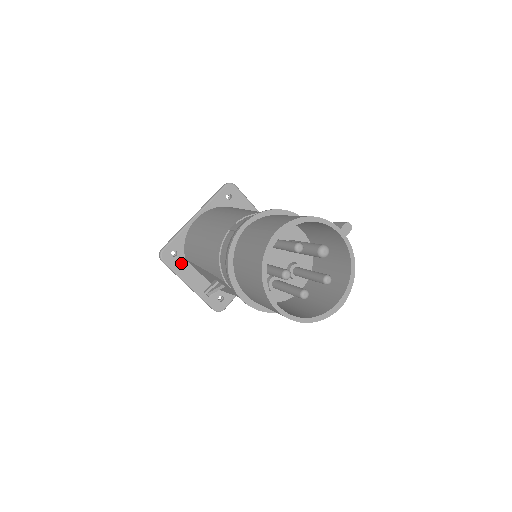
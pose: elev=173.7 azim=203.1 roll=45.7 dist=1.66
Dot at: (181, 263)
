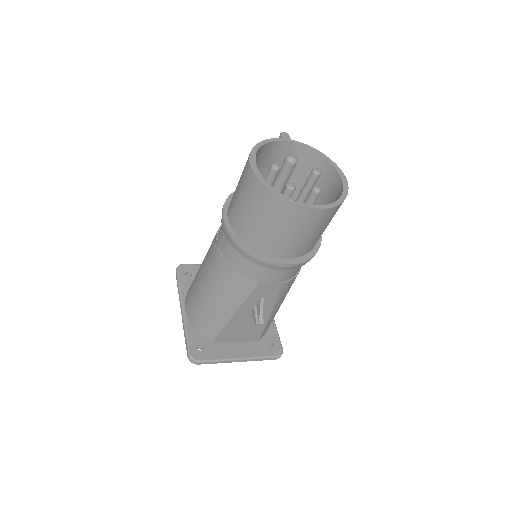
Dot at: (213, 349)
